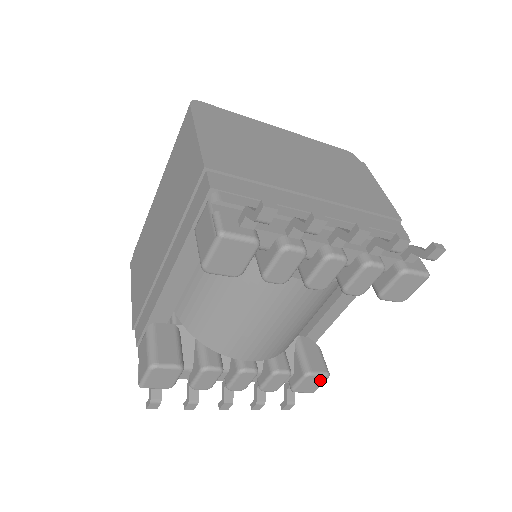
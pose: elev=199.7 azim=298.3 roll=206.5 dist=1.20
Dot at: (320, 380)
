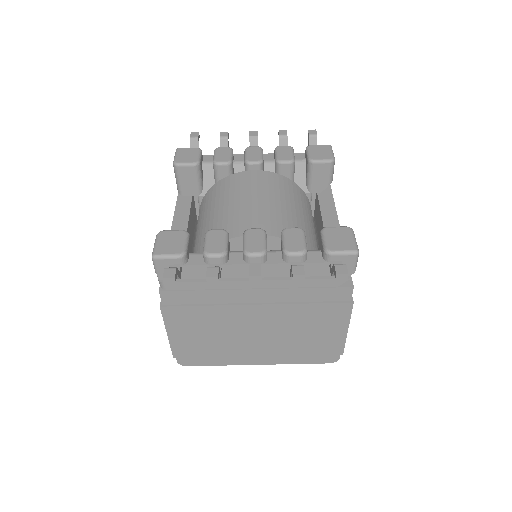
Dot at: (345, 233)
